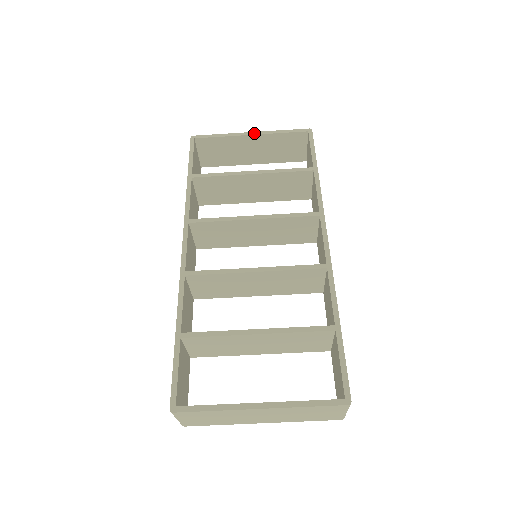
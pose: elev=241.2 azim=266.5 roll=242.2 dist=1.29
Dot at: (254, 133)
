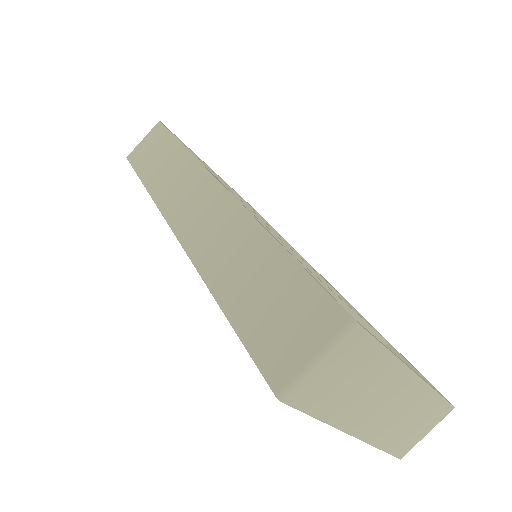
Dot at: occluded
